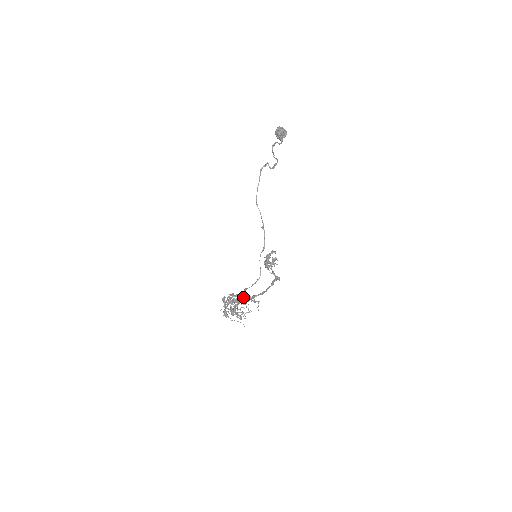
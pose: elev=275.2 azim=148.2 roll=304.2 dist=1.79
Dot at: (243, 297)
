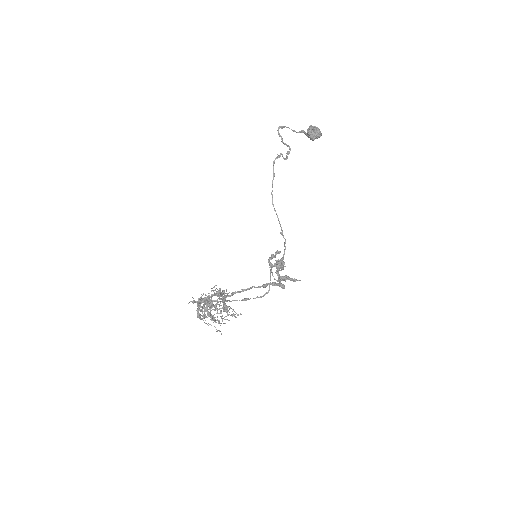
Dot at: (216, 291)
